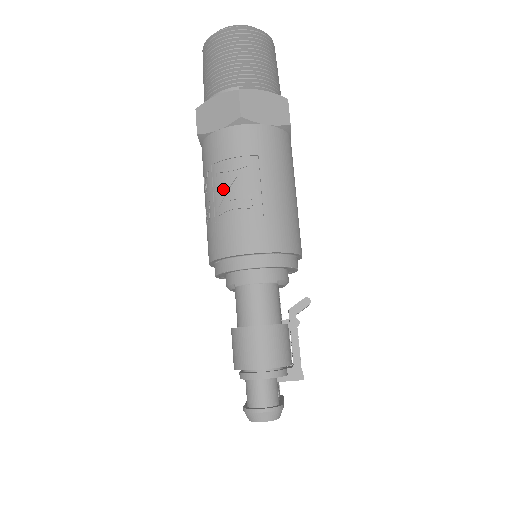
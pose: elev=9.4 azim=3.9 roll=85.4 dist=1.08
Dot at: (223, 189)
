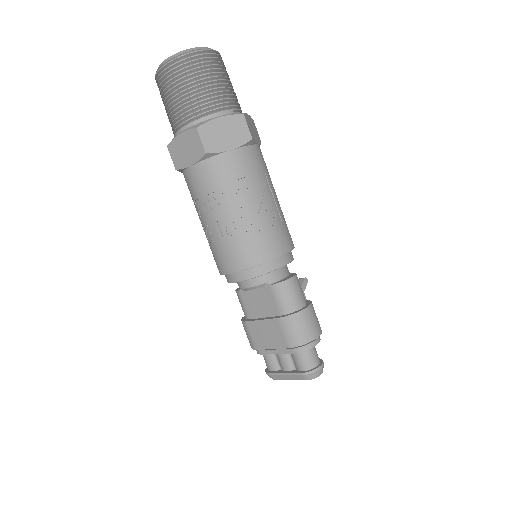
Dot at: (251, 204)
